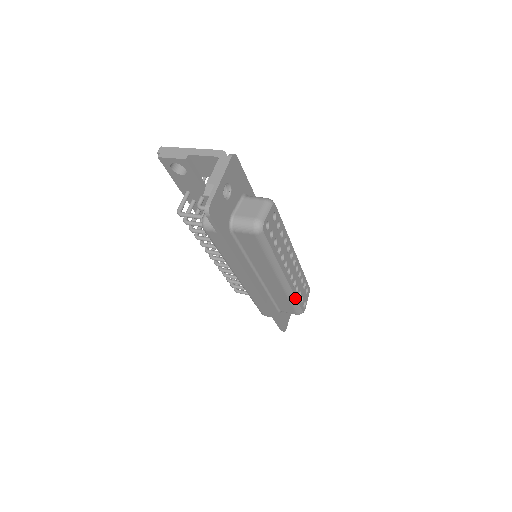
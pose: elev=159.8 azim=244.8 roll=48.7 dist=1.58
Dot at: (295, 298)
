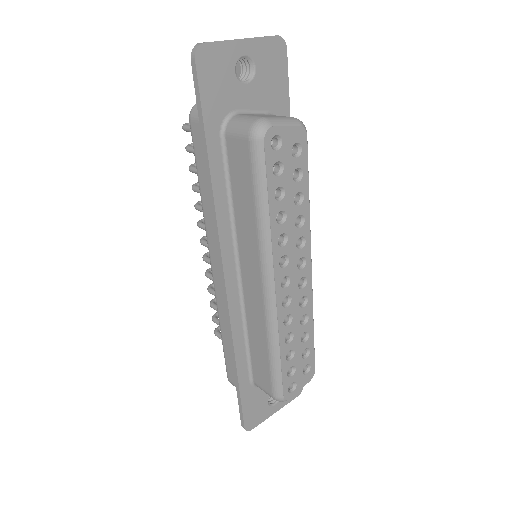
Dot at: (279, 350)
